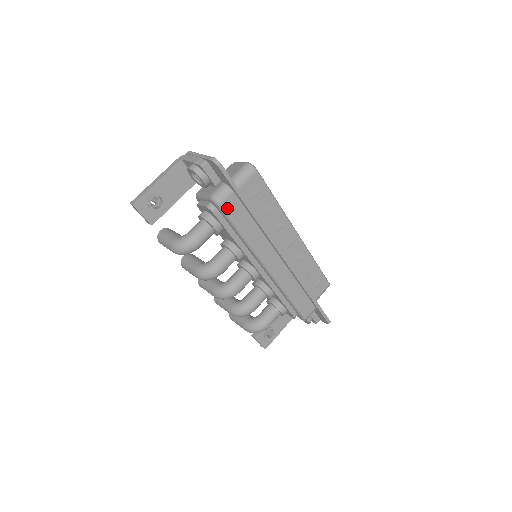
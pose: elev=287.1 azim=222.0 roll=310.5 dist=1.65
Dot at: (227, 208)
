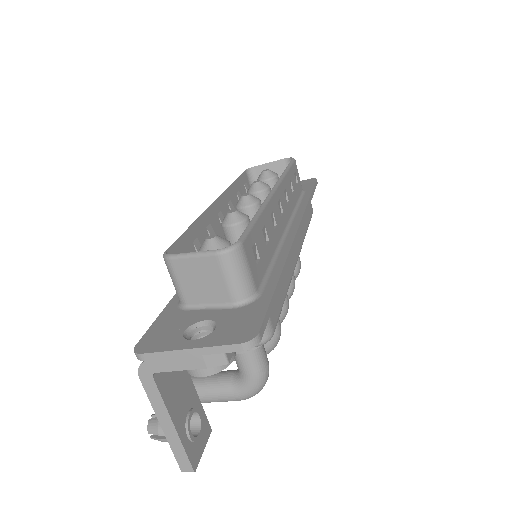
Dot at: (275, 322)
